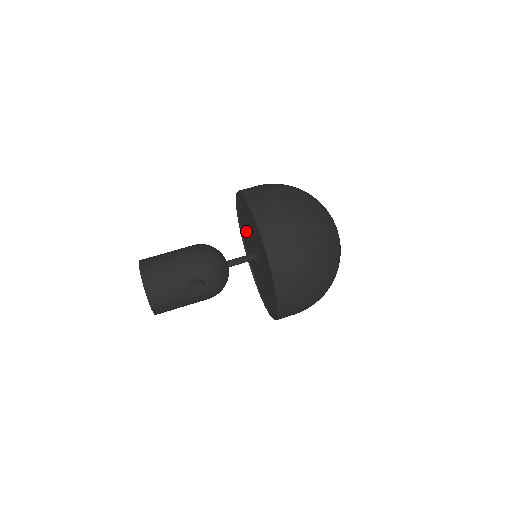
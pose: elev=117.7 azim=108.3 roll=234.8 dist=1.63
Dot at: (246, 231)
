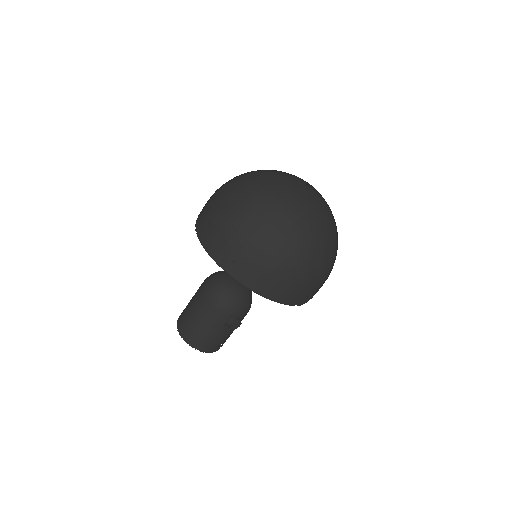
Dot at: occluded
